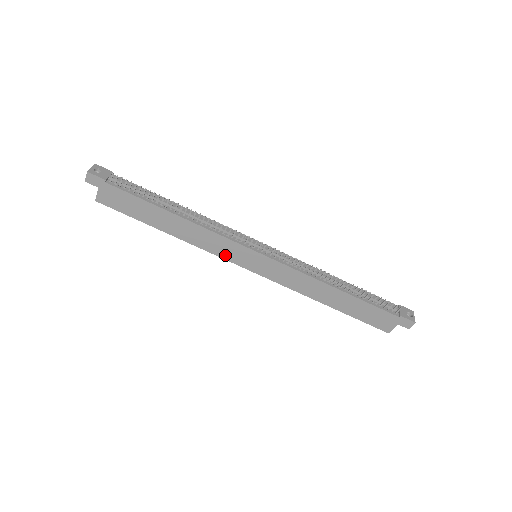
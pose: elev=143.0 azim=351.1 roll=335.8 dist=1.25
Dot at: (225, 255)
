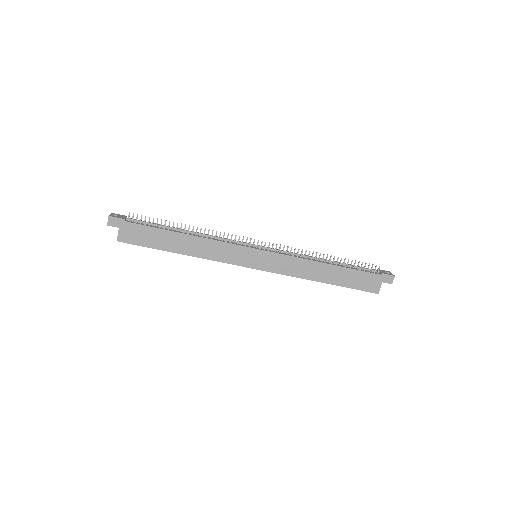
Dot at: (232, 260)
